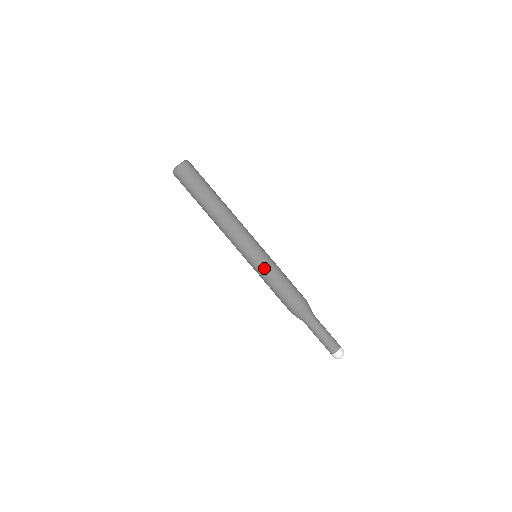
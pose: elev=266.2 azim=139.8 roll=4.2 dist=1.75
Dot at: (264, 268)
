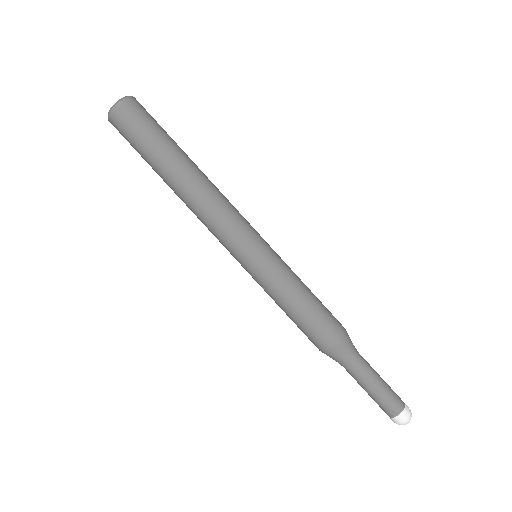
Dot at: (263, 282)
